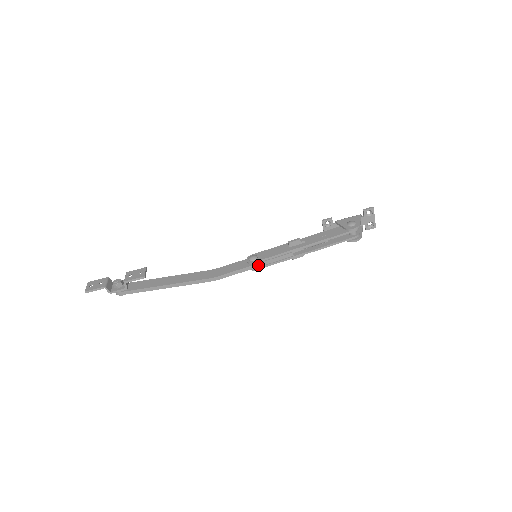
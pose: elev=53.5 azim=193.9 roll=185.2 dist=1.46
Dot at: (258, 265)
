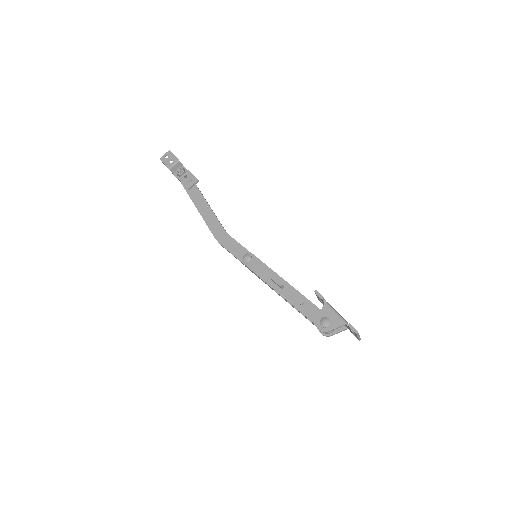
Dot at: (246, 266)
